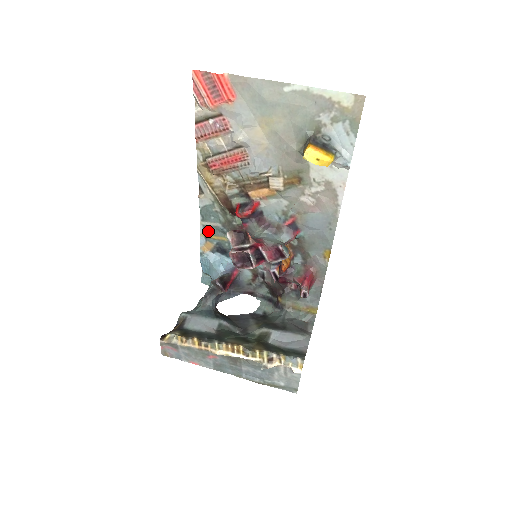
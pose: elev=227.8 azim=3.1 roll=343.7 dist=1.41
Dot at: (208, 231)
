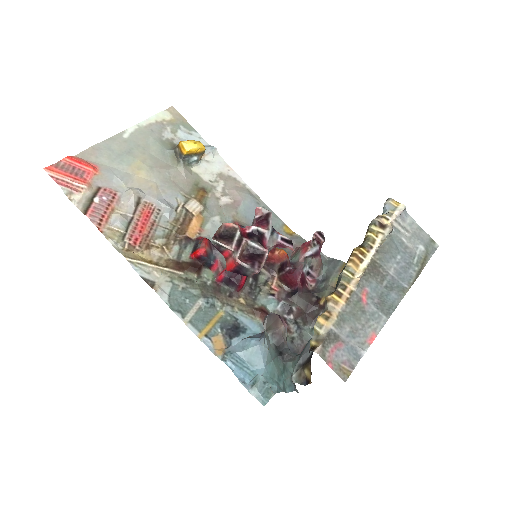
Dot at: (200, 323)
